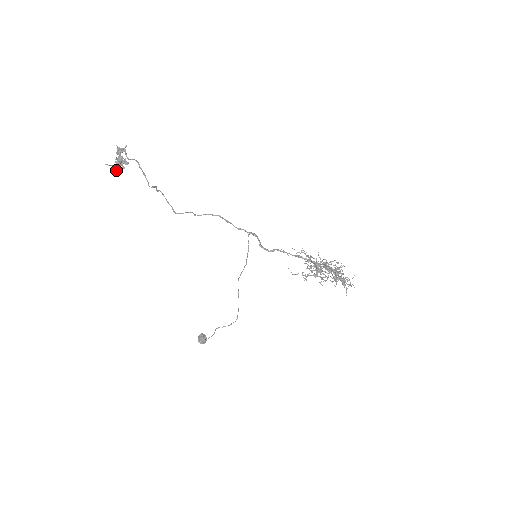
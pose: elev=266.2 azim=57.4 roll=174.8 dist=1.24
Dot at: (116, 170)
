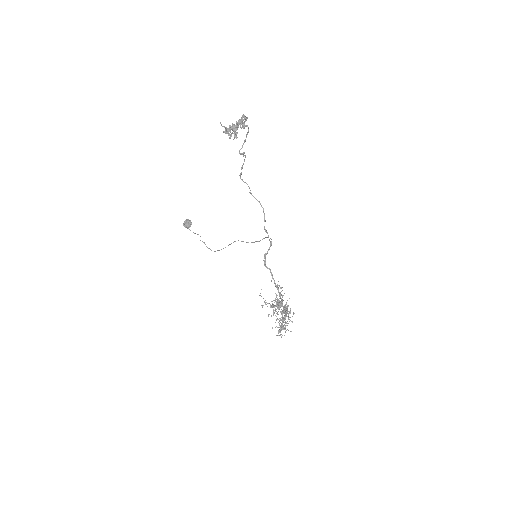
Dot at: (224, 132)
